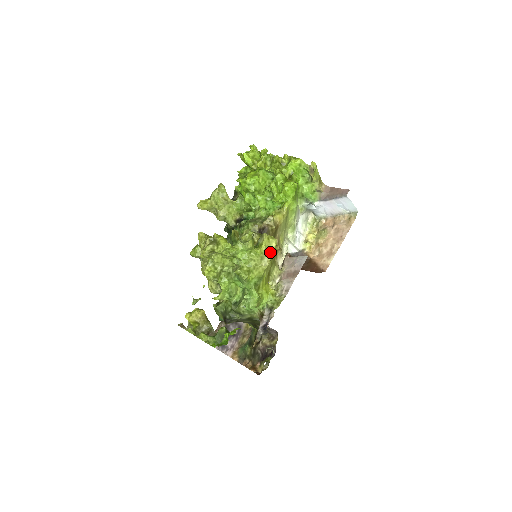
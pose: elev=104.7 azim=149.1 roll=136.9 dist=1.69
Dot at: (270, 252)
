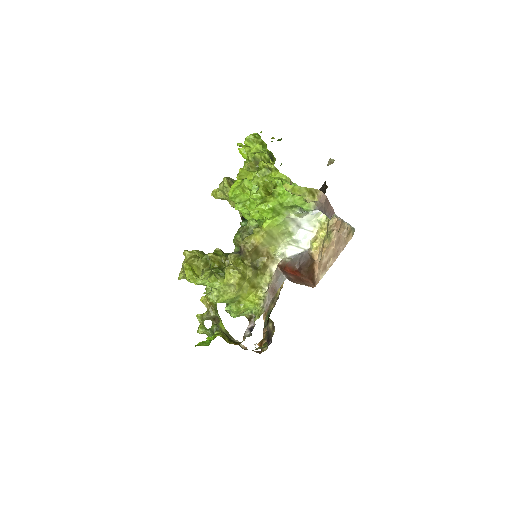
Dot at: (235, 283)
